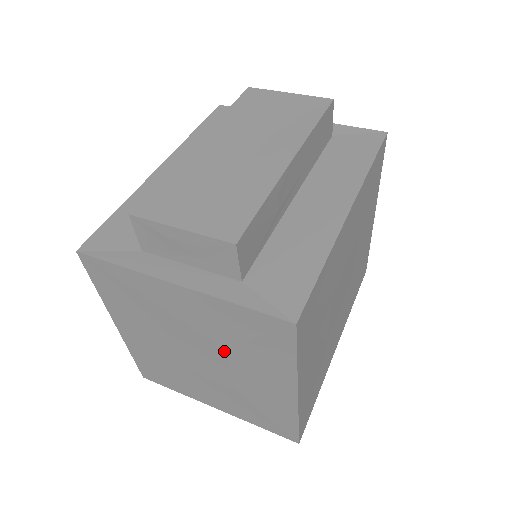
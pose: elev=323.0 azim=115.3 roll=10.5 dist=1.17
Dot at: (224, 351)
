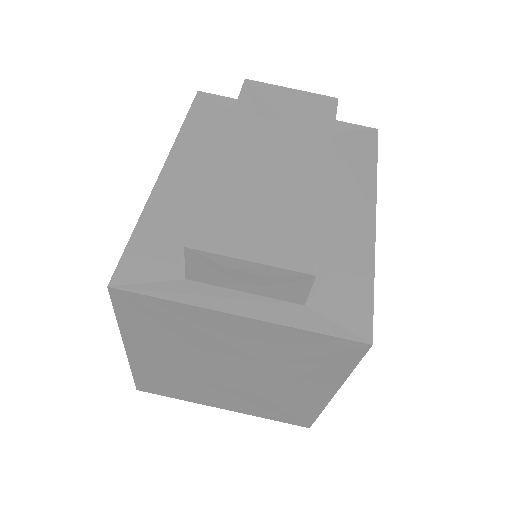
Dot at: (267, 366)
